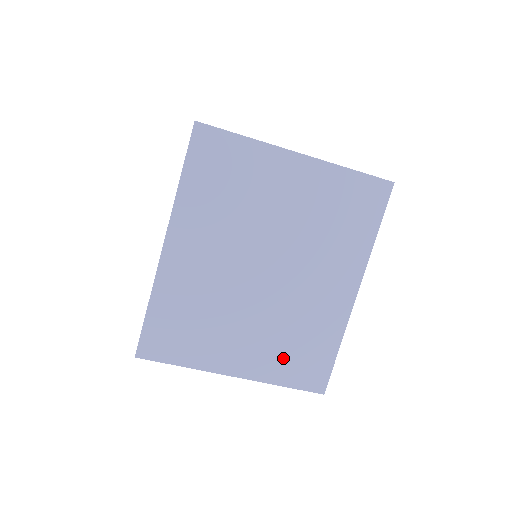
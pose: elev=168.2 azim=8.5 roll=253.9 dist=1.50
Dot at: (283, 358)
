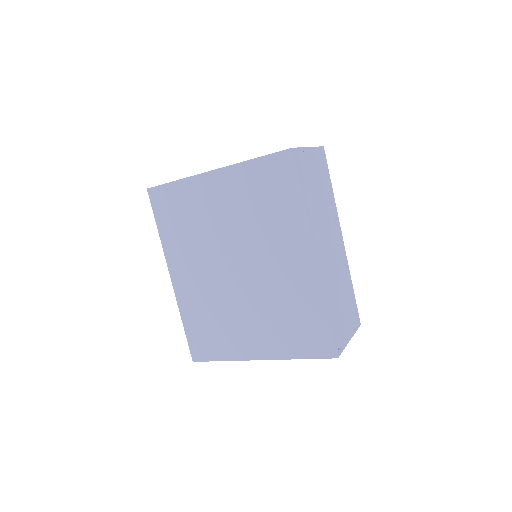
Dot at: (286, 335)
